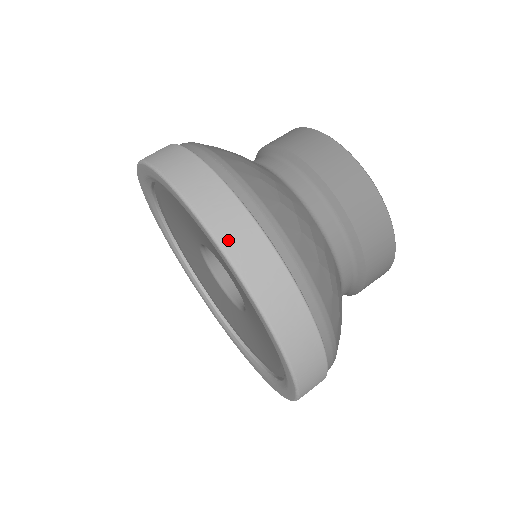
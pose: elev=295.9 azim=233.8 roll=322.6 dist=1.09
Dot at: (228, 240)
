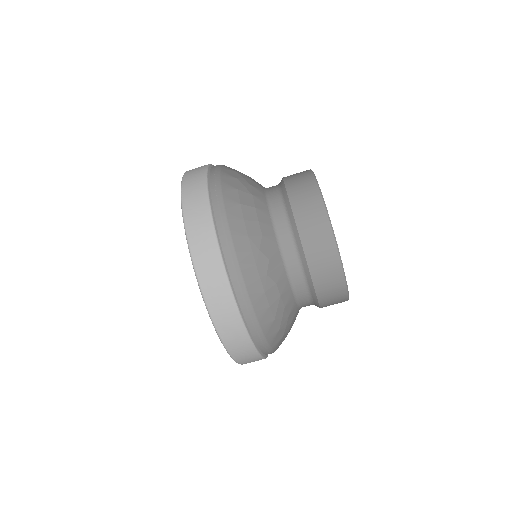
Dot at: (245, 363)
